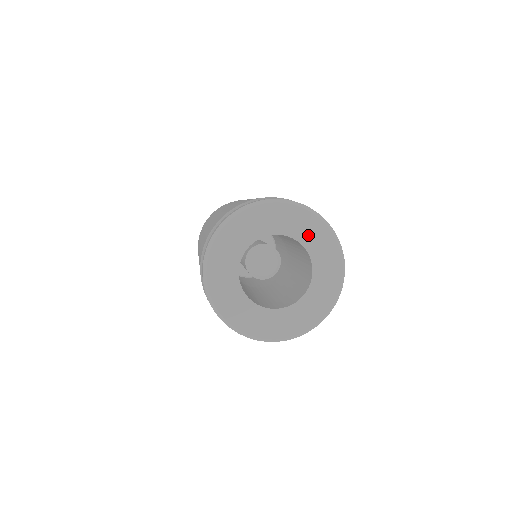
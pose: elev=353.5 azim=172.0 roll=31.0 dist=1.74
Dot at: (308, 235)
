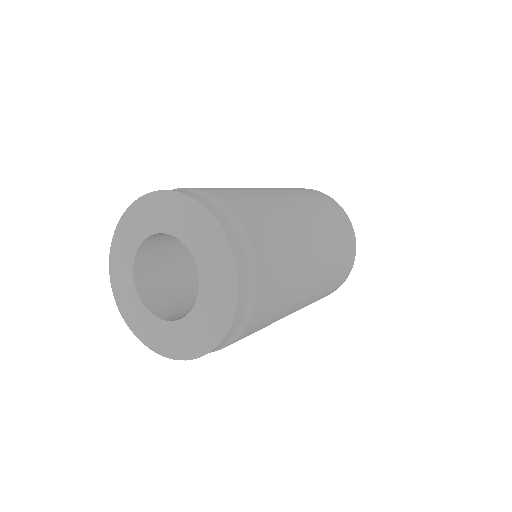
Dot at: (185, 228)
